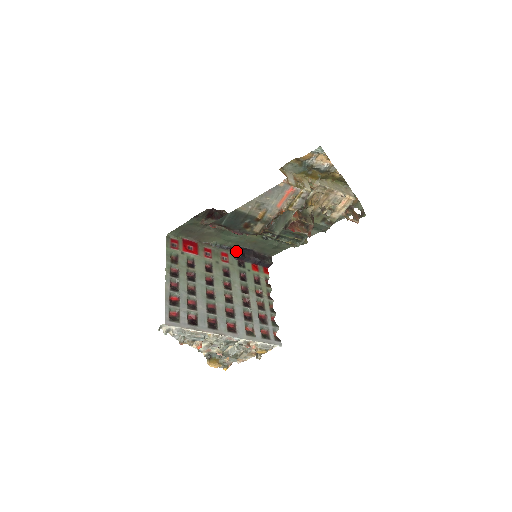
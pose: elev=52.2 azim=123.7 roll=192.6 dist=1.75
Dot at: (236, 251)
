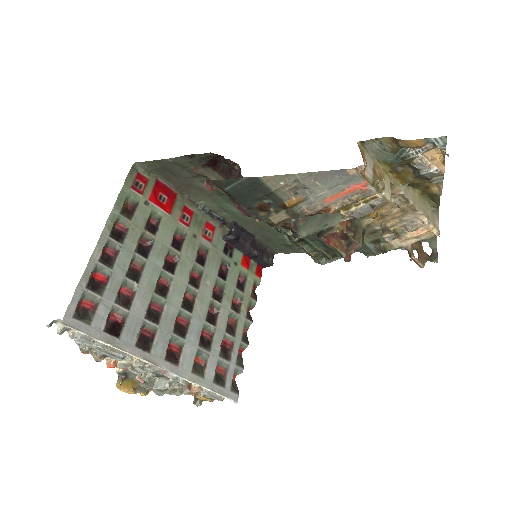
Dot at: (229, 227)
